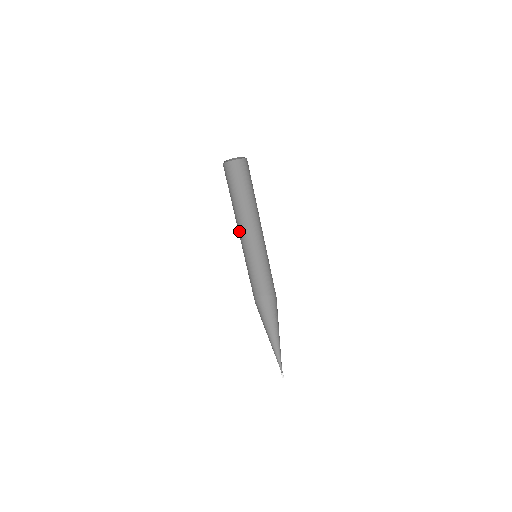
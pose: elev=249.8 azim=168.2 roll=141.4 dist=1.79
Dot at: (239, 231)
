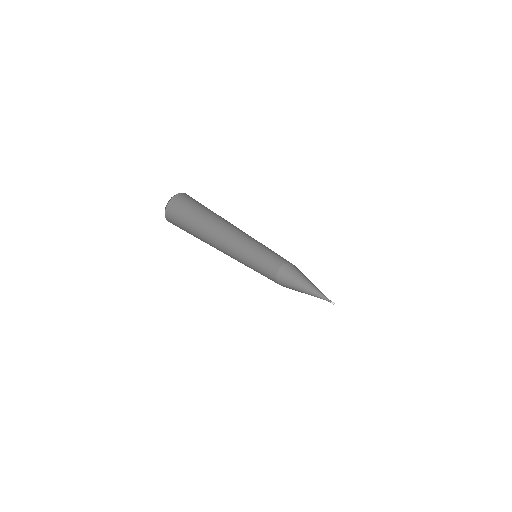
Dot at: (225, 245)
